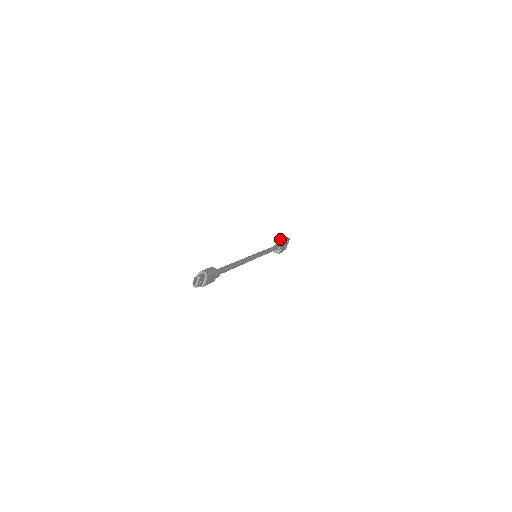
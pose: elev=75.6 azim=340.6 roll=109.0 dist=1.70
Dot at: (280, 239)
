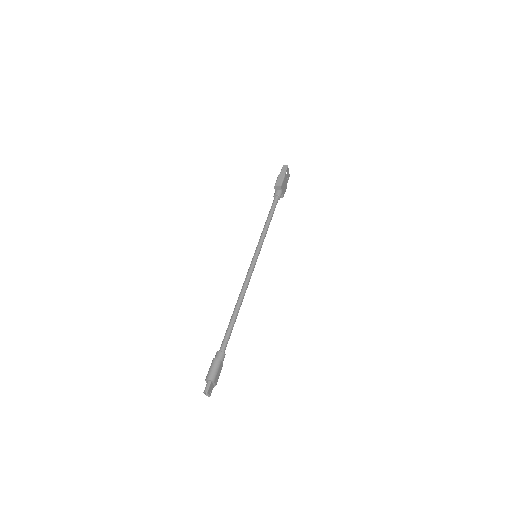
Dot at: (276, 186)
